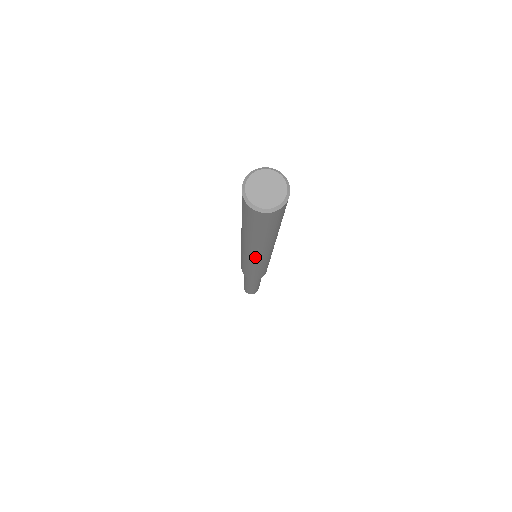
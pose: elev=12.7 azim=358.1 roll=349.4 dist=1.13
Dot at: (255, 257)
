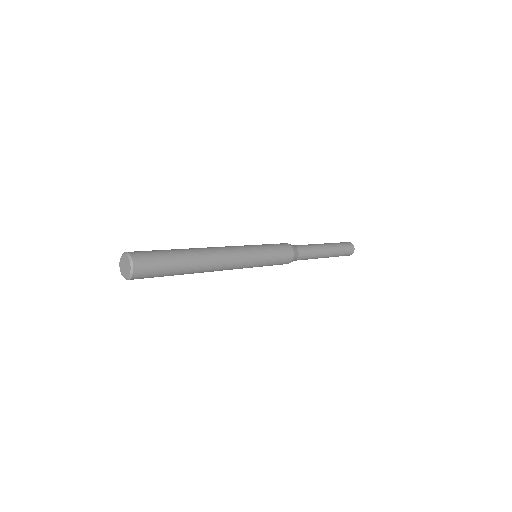
Dot at: occluded
